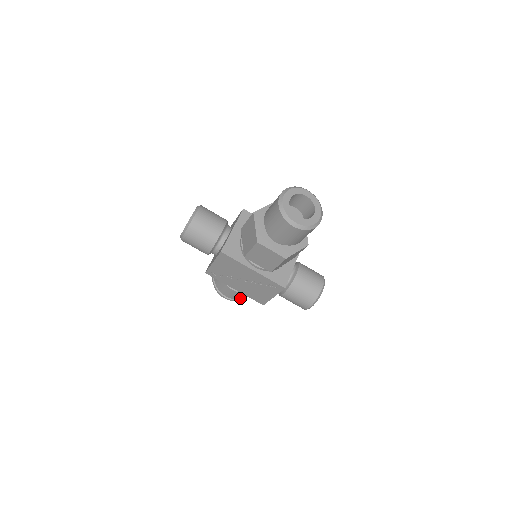
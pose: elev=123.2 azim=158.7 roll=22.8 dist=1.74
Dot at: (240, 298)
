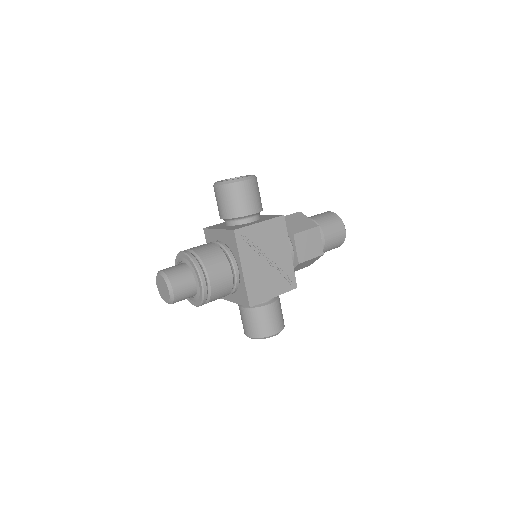
Dot at: (213, 294)
